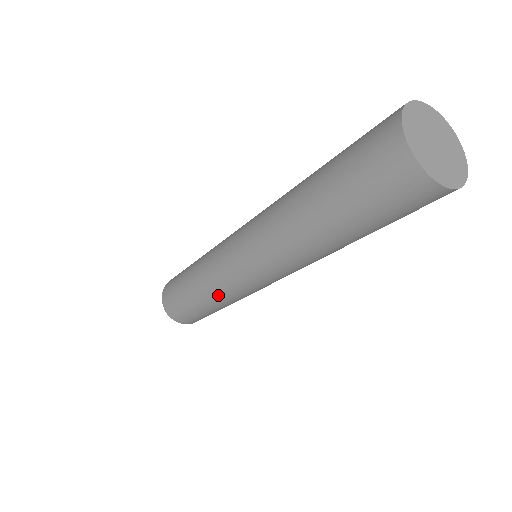
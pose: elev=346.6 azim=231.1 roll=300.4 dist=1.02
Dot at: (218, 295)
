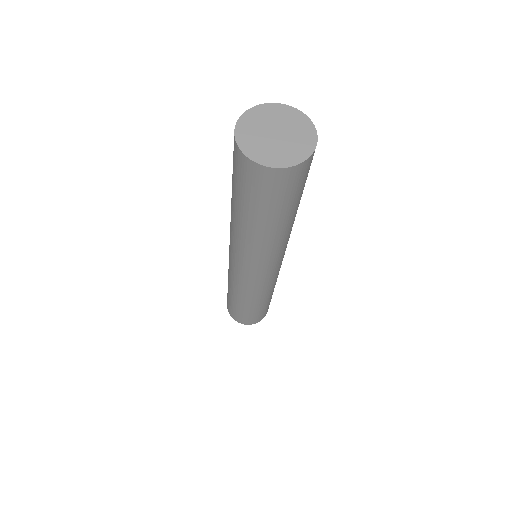
Dot at: (252, 297)
